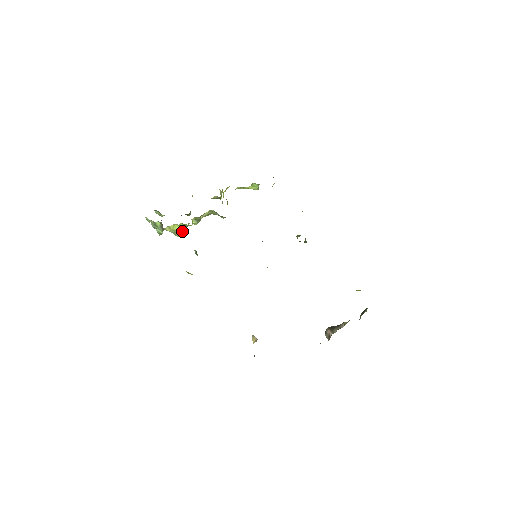
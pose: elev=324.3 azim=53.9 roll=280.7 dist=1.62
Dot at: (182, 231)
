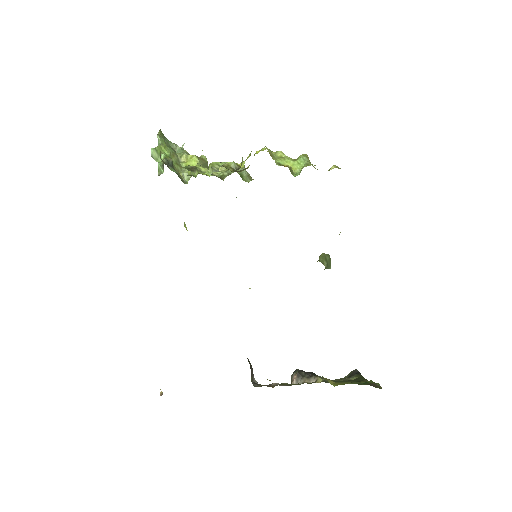
Dot at: (191, 176)
